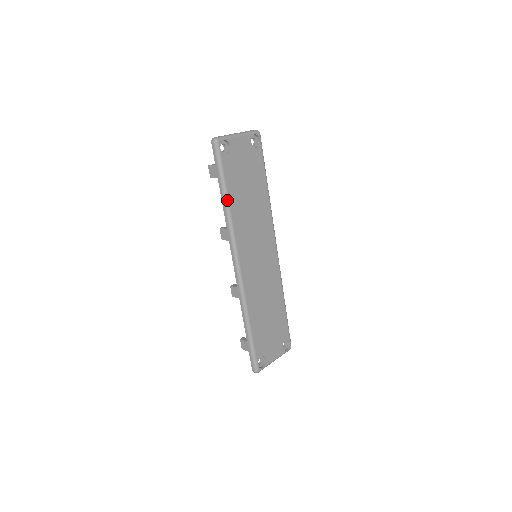
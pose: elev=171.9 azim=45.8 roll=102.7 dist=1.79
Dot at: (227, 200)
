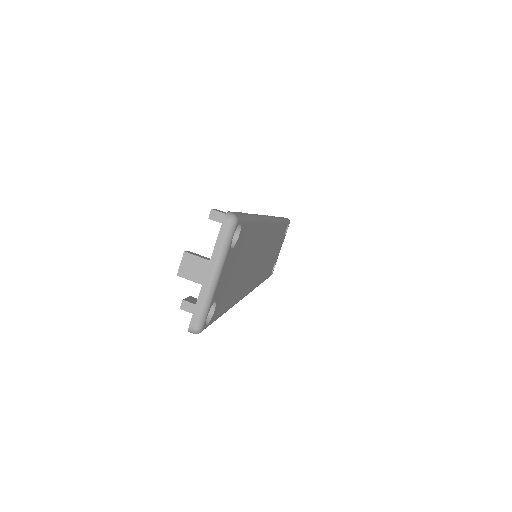
Dot at: occluded
